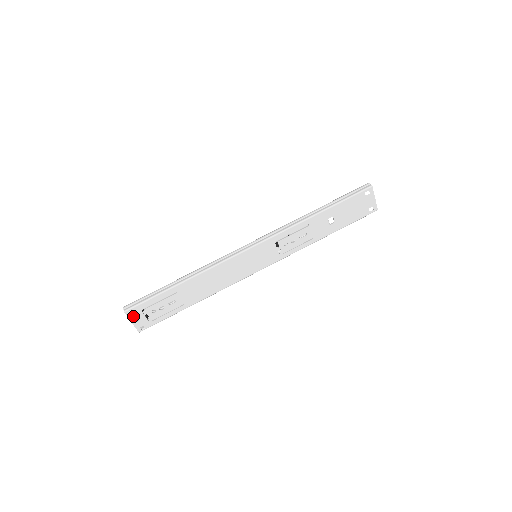
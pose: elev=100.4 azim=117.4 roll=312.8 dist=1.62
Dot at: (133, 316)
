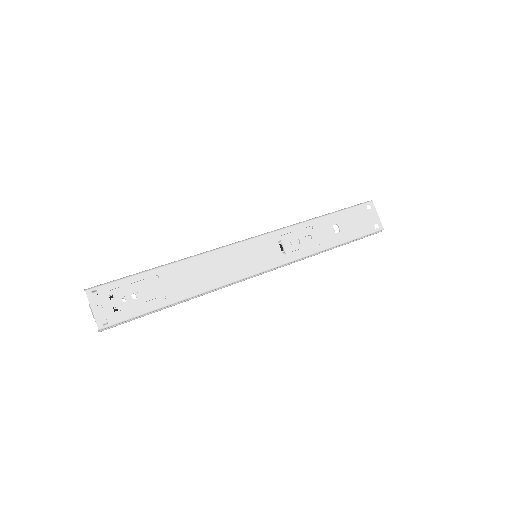
Dot at: (96, 300)
